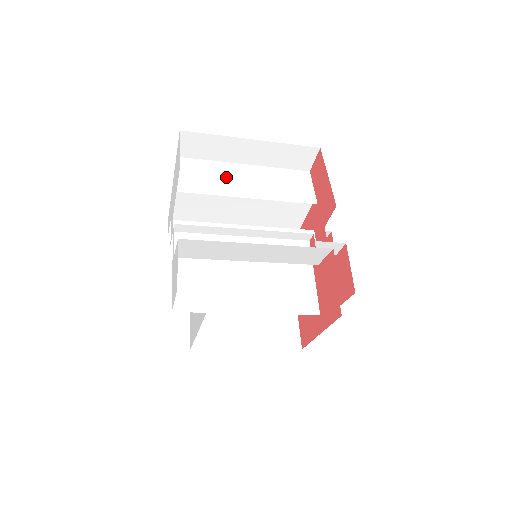
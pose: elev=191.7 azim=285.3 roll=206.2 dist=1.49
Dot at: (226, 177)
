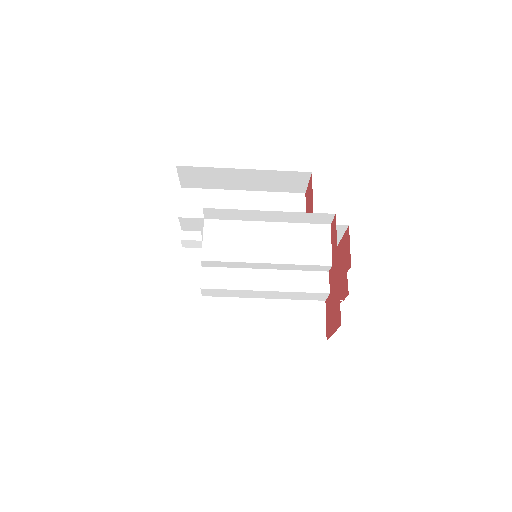
Dot at: occluded
